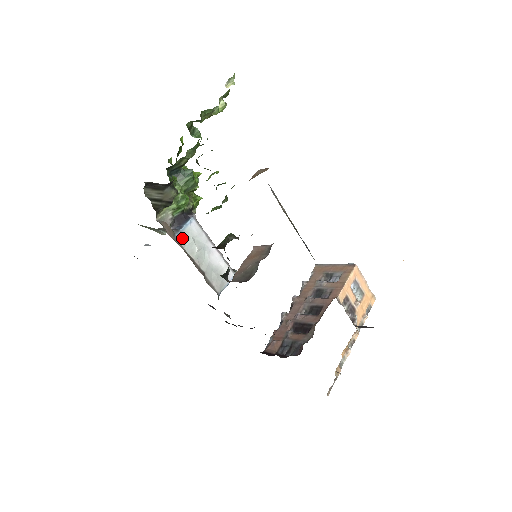
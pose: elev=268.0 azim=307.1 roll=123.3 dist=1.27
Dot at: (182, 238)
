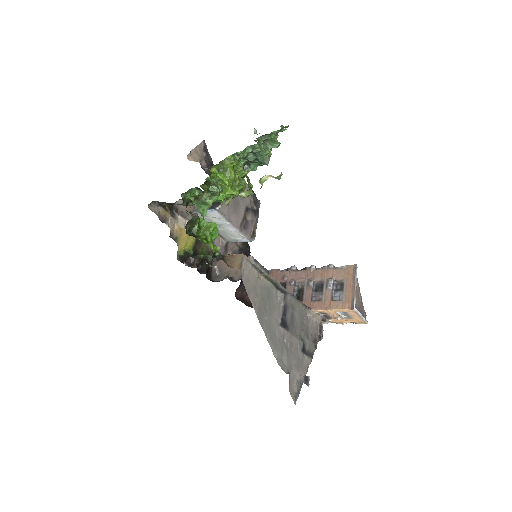
Dot at: occluded
